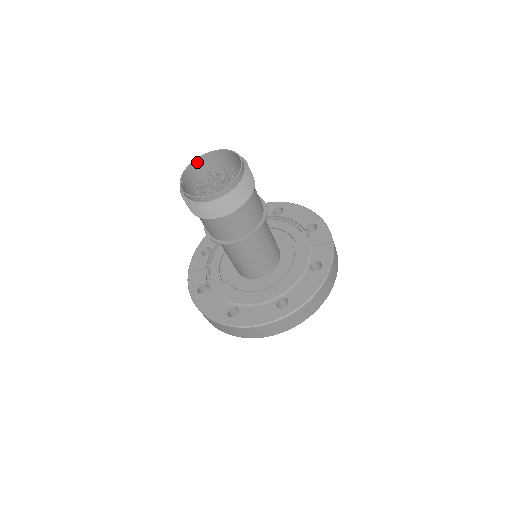
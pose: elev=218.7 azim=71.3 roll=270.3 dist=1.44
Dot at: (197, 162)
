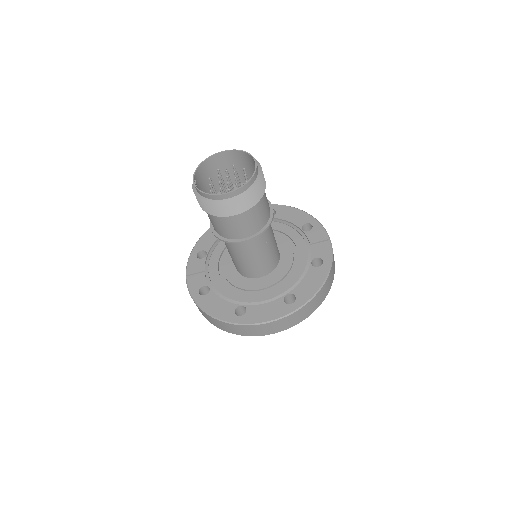
Dot at: (206, 162)
